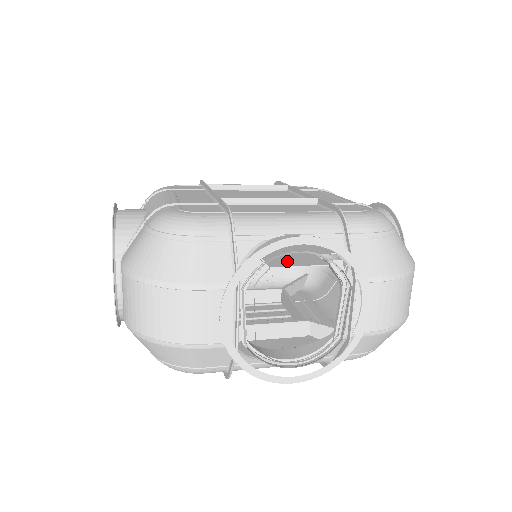
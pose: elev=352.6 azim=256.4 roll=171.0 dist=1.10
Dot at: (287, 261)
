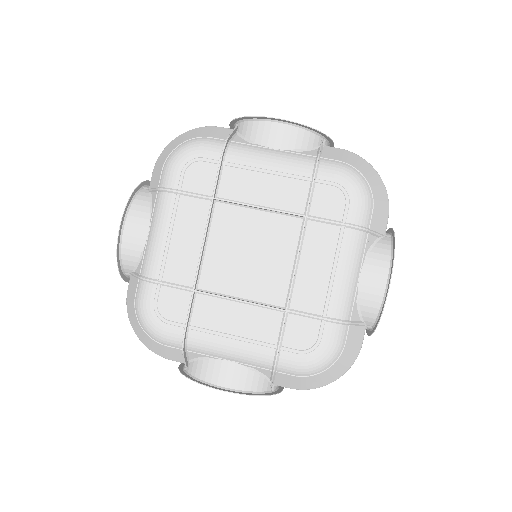
Dot at: occluded
